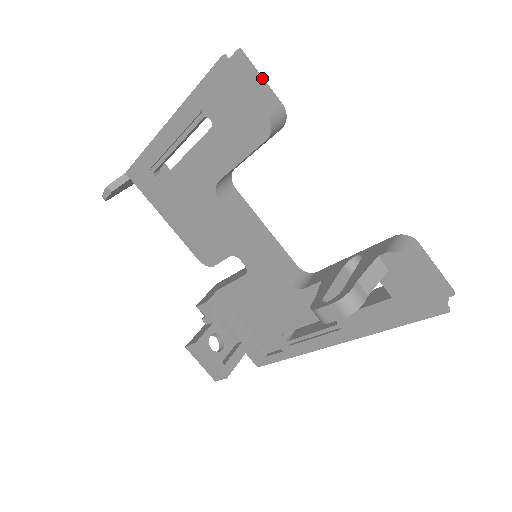
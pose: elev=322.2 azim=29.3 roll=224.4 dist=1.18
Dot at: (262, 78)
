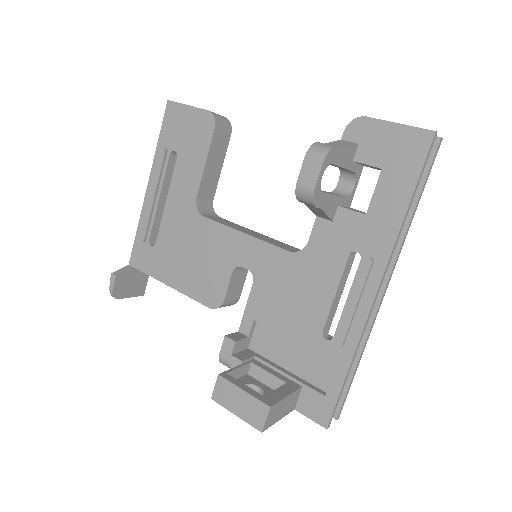
Dot at: occluded
